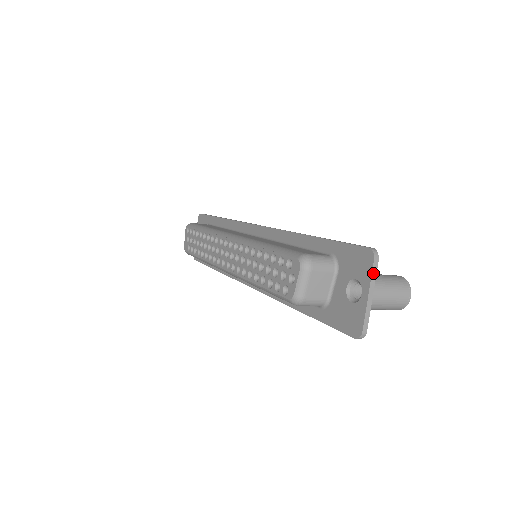
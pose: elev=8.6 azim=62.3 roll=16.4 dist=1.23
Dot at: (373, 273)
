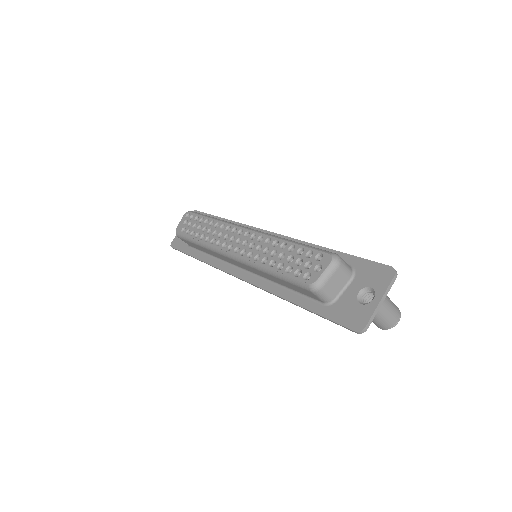
Dot at: (390, 285)
